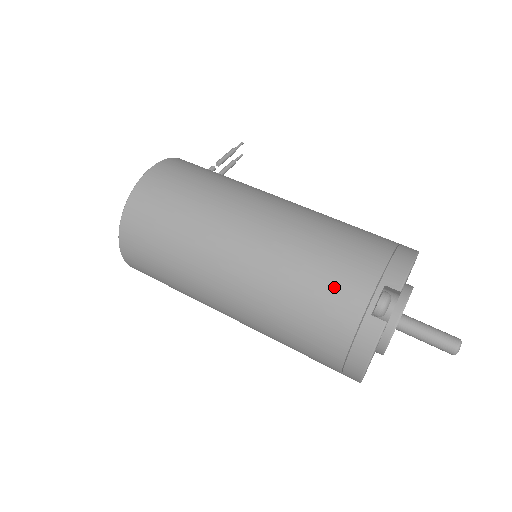
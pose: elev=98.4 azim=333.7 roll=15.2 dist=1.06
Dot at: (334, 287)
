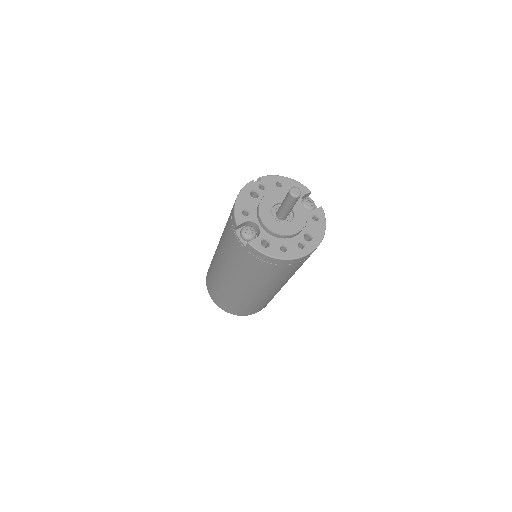
Dot at: (236, 252)
